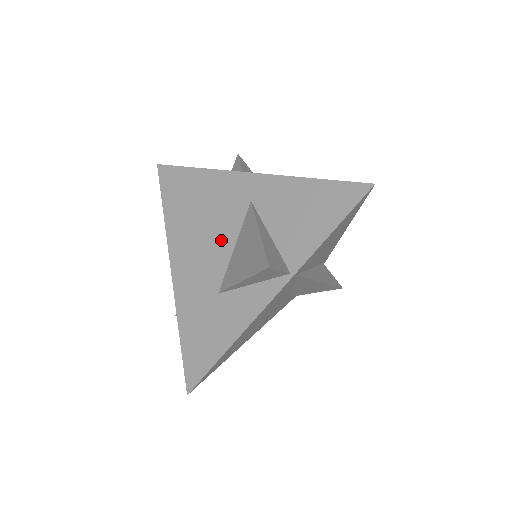
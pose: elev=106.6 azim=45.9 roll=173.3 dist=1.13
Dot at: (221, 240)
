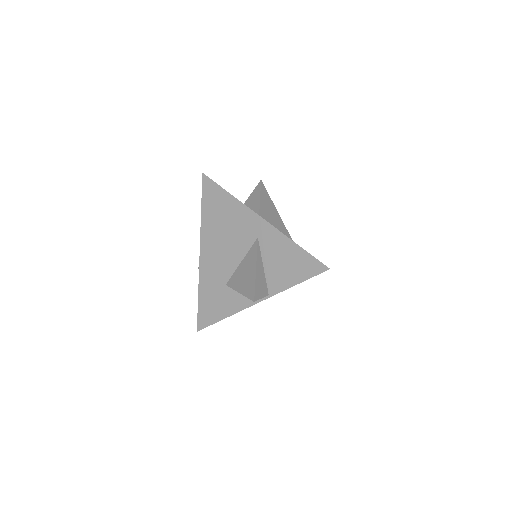
Dot at: (234, 253)
